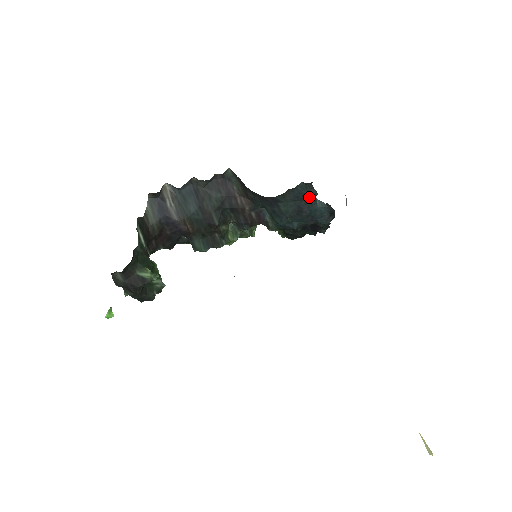
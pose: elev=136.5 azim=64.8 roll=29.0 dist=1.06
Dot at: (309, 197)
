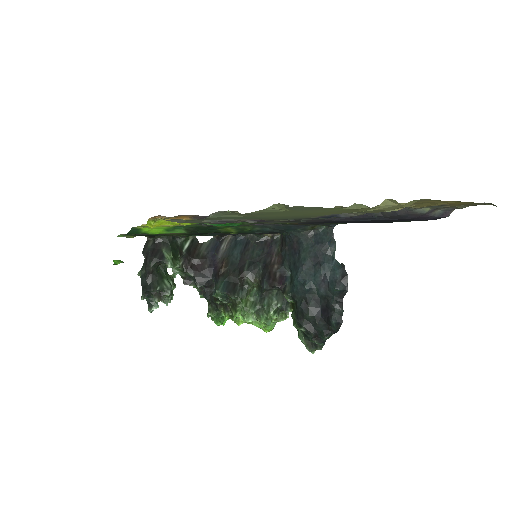
Dot at: (327, 247)
